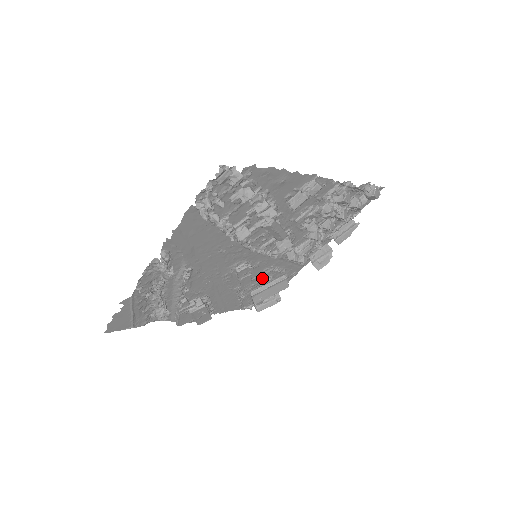
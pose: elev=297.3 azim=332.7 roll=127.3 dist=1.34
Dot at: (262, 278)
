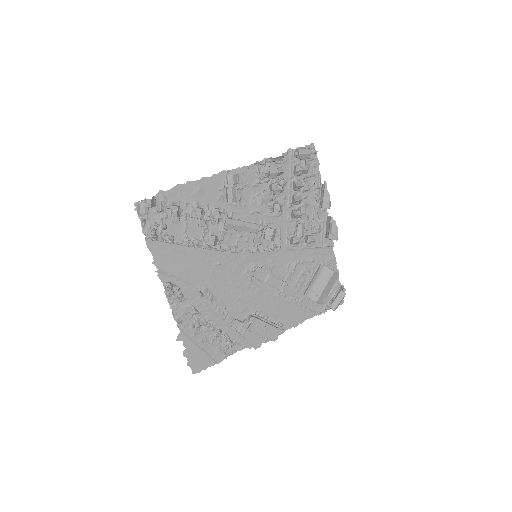
Dot at: (297, 275)
